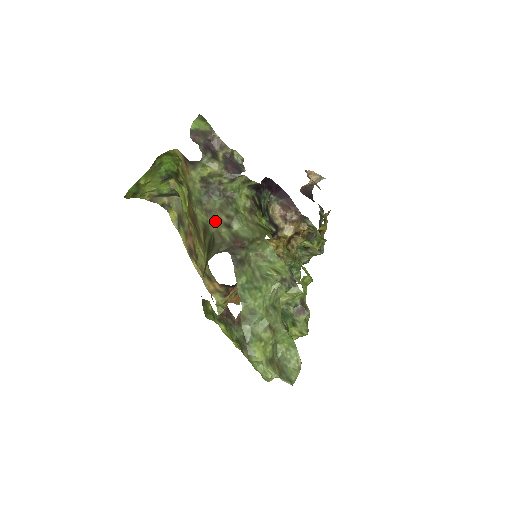
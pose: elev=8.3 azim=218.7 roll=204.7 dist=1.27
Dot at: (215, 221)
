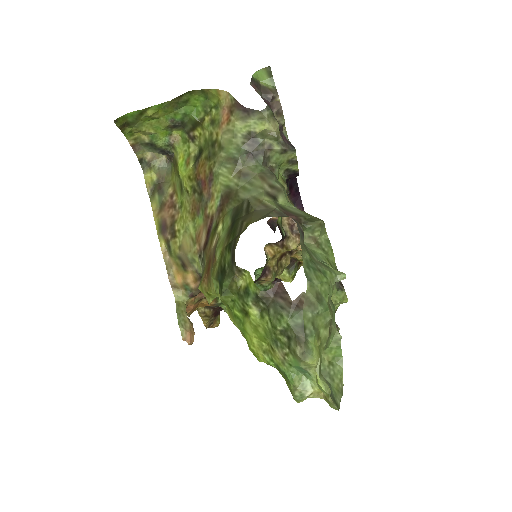
Dot at: (252, 187)
